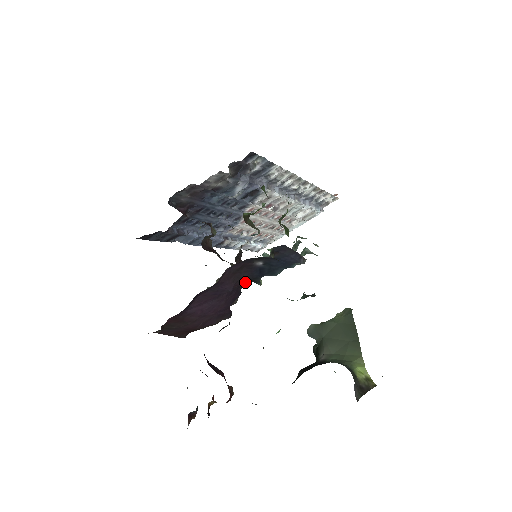
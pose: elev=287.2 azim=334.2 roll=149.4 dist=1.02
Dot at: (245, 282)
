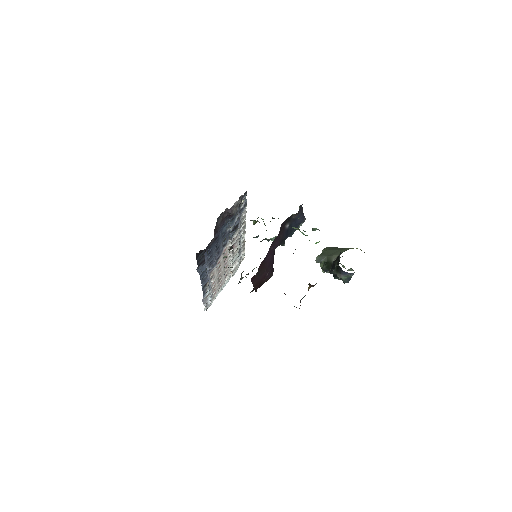
Dot at: (280, 243)
